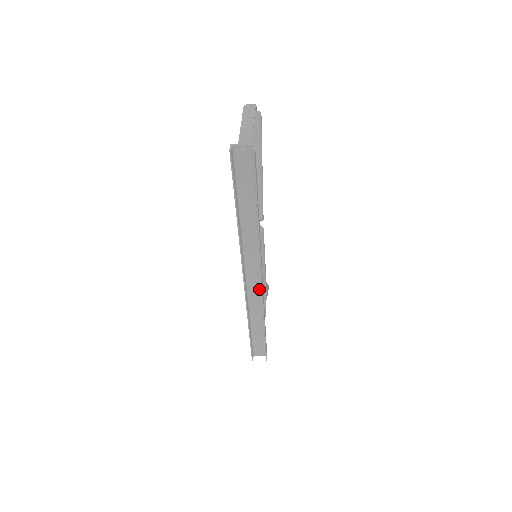
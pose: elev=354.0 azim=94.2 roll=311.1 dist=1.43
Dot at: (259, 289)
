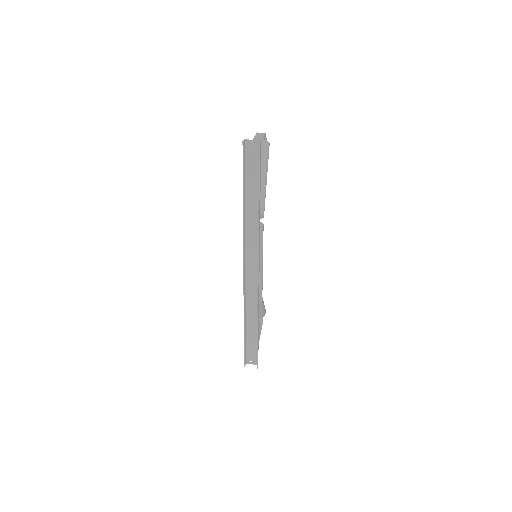
Dot at: (256, 281)
